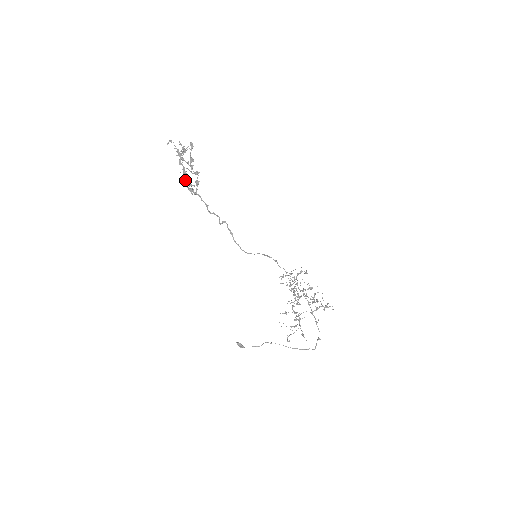
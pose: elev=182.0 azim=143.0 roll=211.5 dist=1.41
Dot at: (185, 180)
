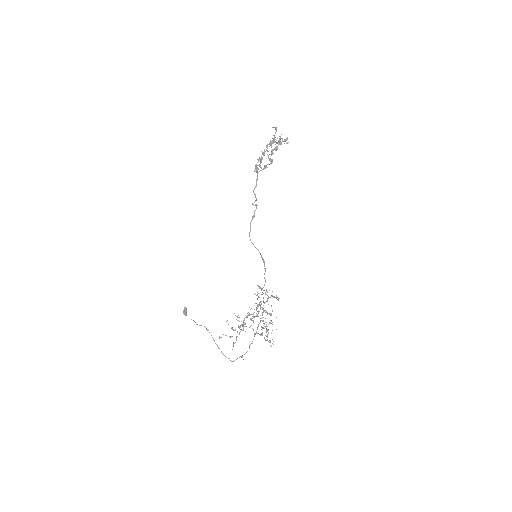
Dot at: (259, 158)
